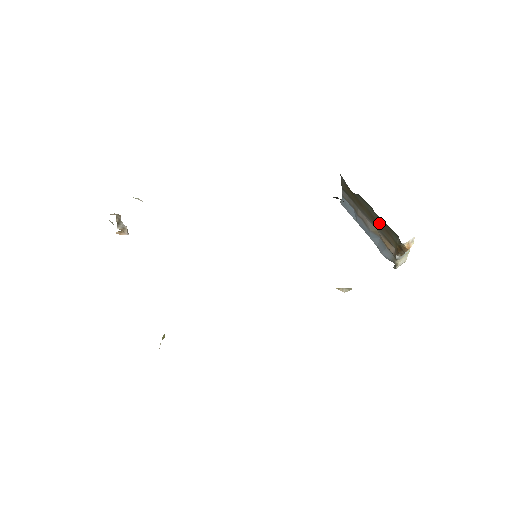
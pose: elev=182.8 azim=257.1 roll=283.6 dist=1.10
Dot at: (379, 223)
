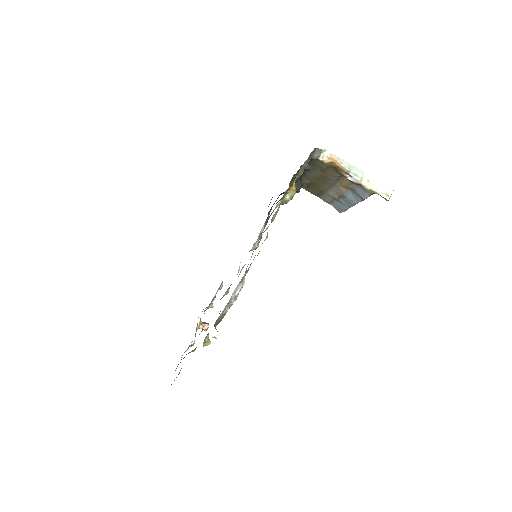
Dot at: (321, 175)
